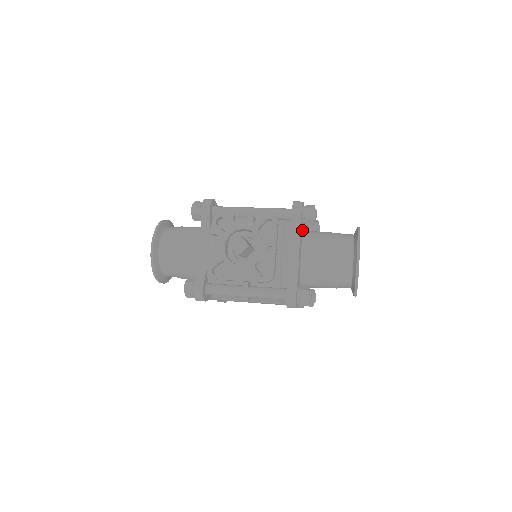
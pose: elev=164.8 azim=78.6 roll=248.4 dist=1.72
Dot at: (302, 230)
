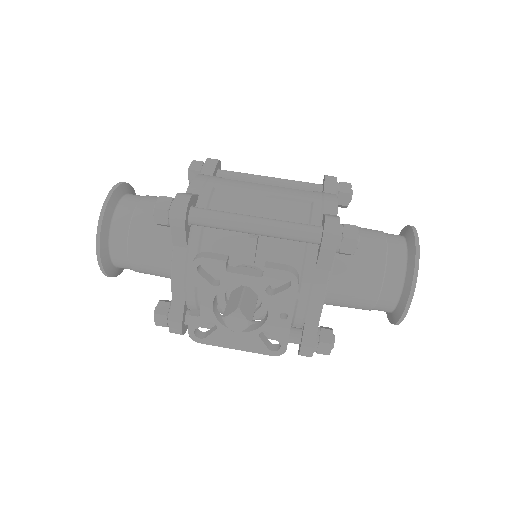
Dot at: occluded
